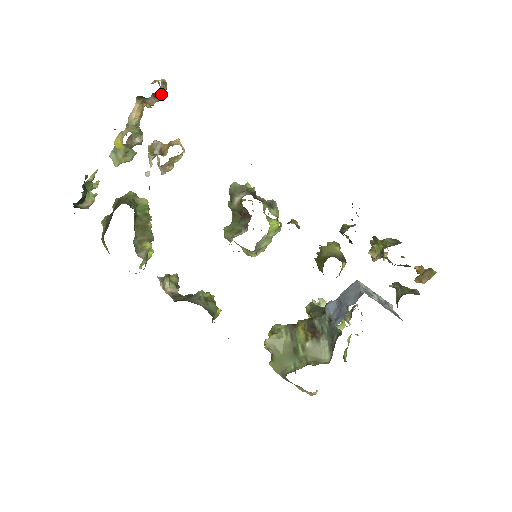
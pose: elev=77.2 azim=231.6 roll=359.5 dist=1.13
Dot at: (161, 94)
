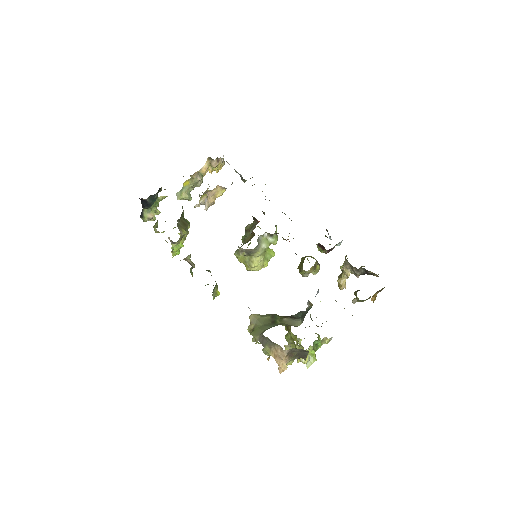
Dot at: (221, 162)
